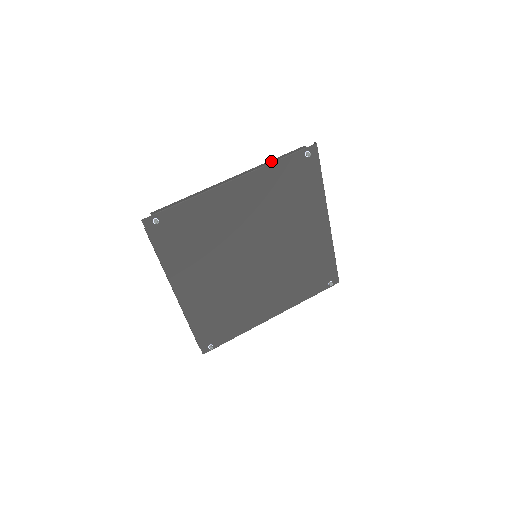
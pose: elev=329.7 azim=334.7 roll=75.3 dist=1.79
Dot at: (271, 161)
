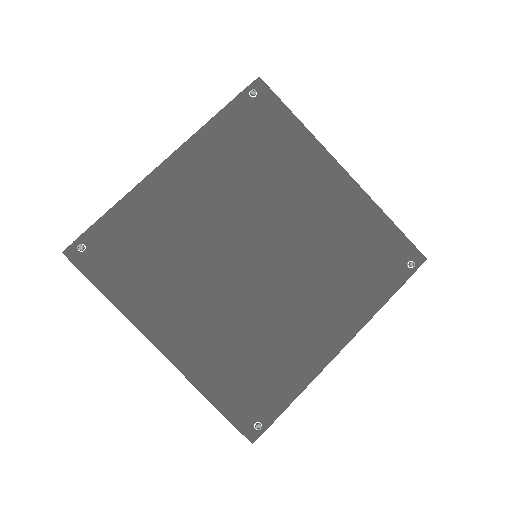
Dot at: (208, 122)
